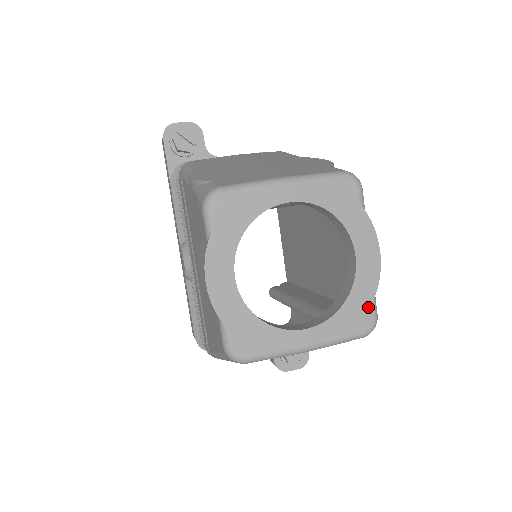
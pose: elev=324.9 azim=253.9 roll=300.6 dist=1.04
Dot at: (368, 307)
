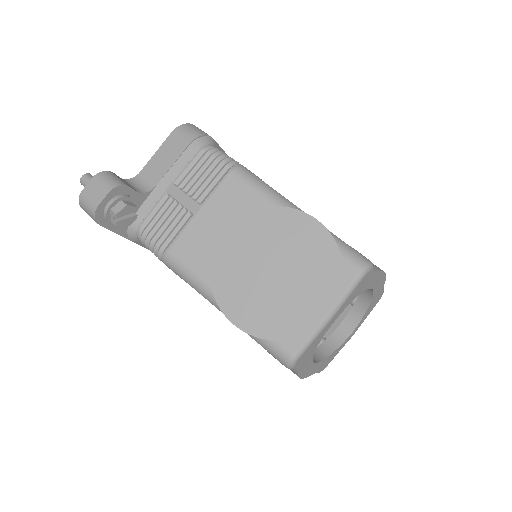
Dot at: (380, 294)
